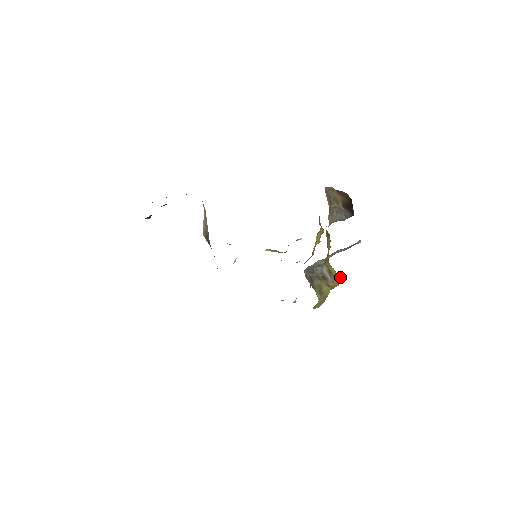
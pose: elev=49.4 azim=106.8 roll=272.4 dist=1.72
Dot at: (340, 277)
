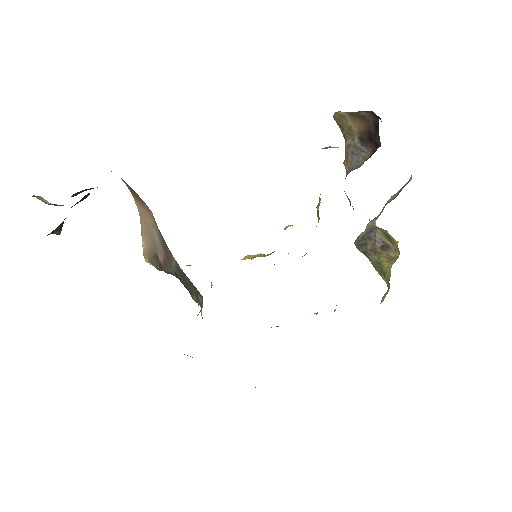
Dot at: occluded
